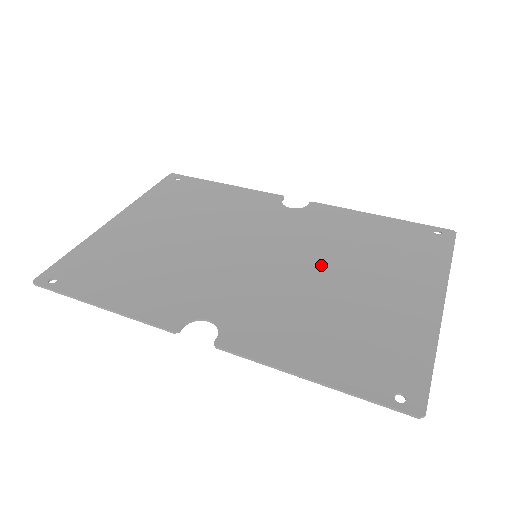
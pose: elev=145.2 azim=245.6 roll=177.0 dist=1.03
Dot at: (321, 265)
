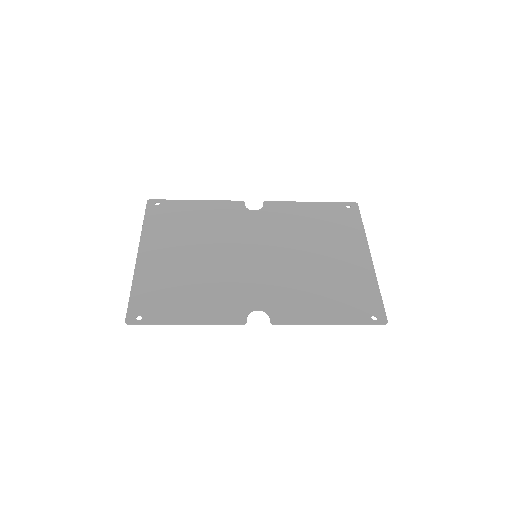
Dot at: (298, 251)
